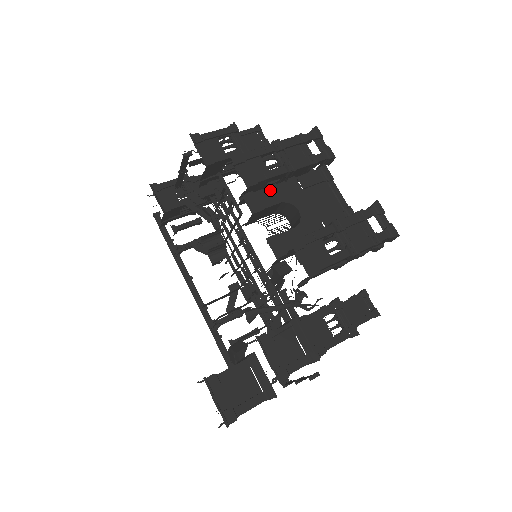
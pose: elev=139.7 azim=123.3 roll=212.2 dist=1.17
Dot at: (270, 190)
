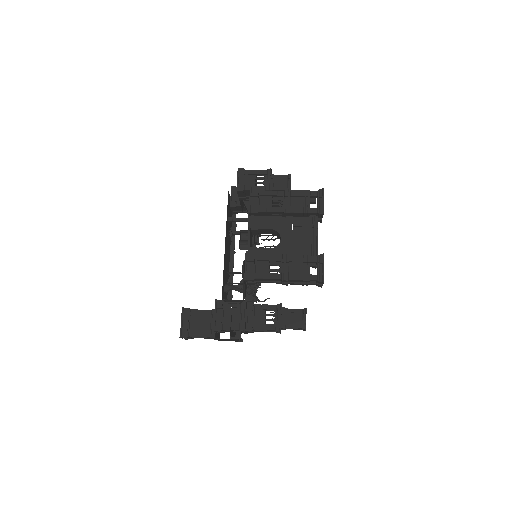
Dot at: (270, 219)
